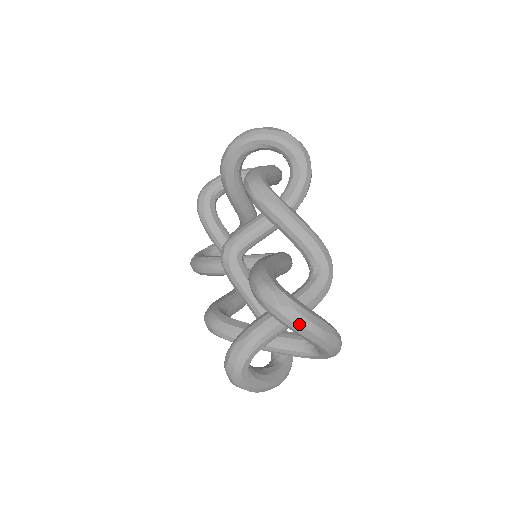
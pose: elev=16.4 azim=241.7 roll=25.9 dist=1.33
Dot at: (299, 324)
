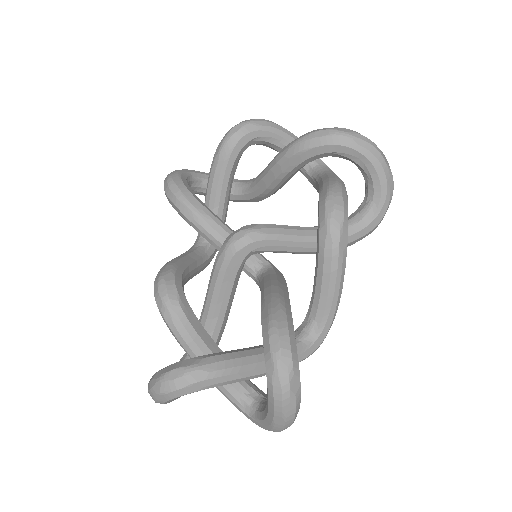
Dot at: (285, 413)
